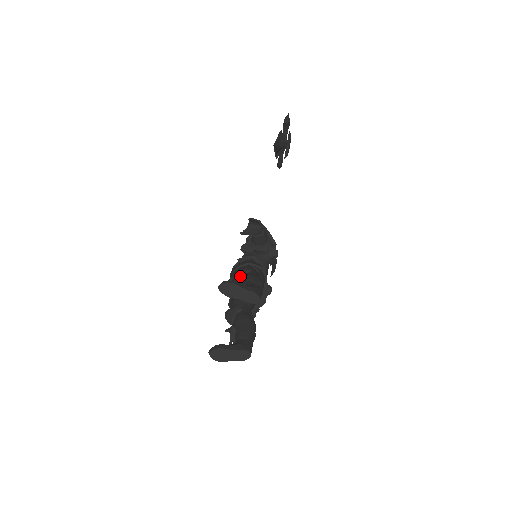
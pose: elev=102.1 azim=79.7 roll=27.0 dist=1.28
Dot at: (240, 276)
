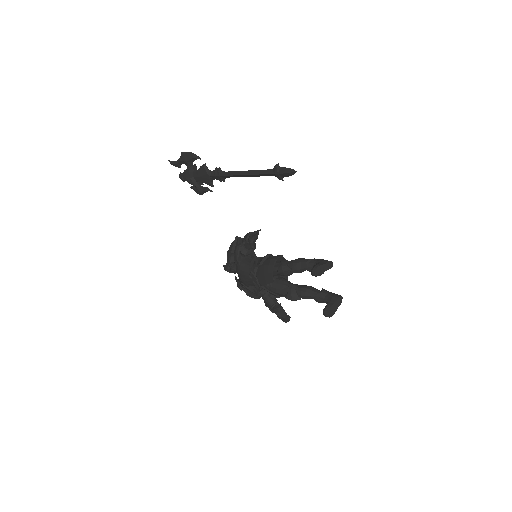
Dot at: (289, 267)
